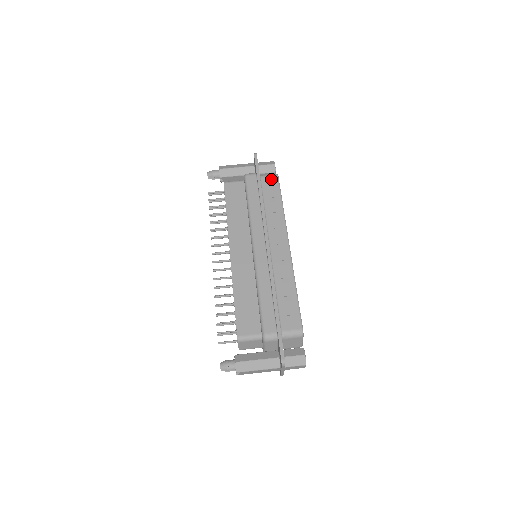
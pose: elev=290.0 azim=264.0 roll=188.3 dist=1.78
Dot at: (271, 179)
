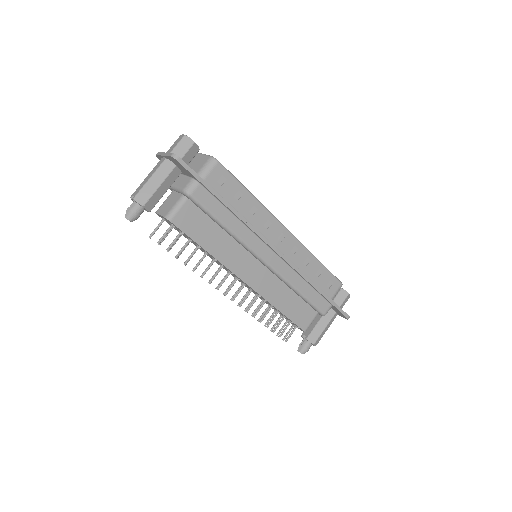
Dot at: (216, 173)
